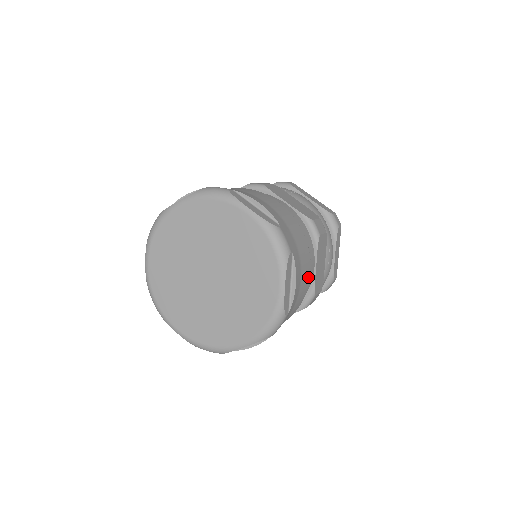
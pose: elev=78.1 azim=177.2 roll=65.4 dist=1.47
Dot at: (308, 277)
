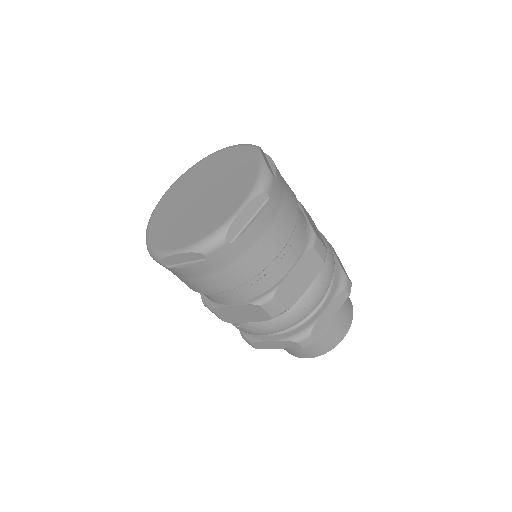
Dot at: (274, 252)
